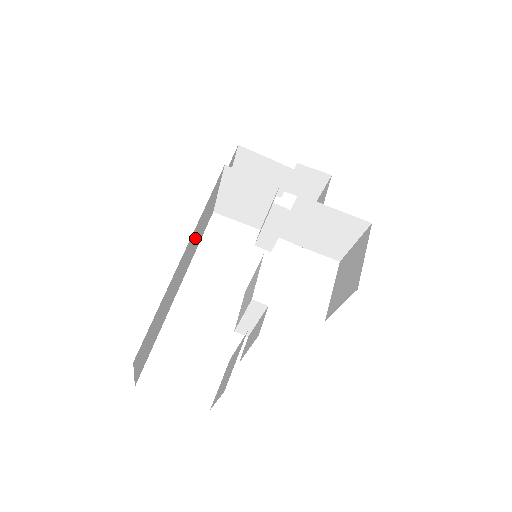
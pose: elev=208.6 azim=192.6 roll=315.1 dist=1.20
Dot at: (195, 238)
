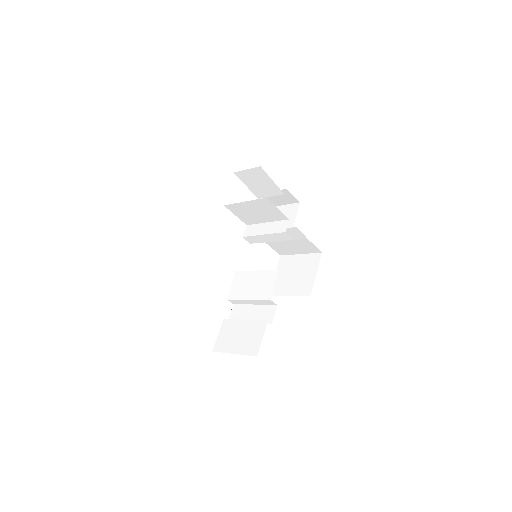
Dot at: occluded
